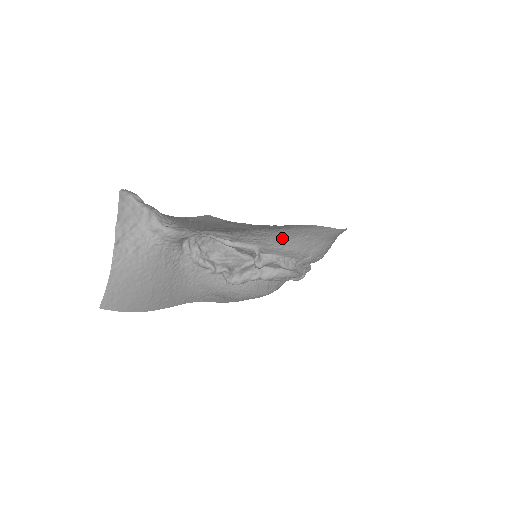
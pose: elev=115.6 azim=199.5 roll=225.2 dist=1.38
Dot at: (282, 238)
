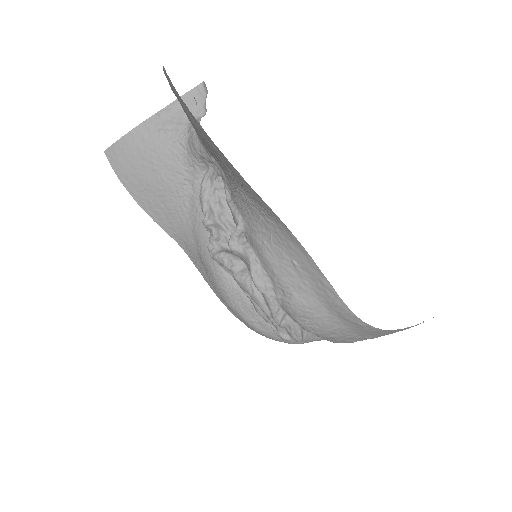
Dot at: (266, 231)
